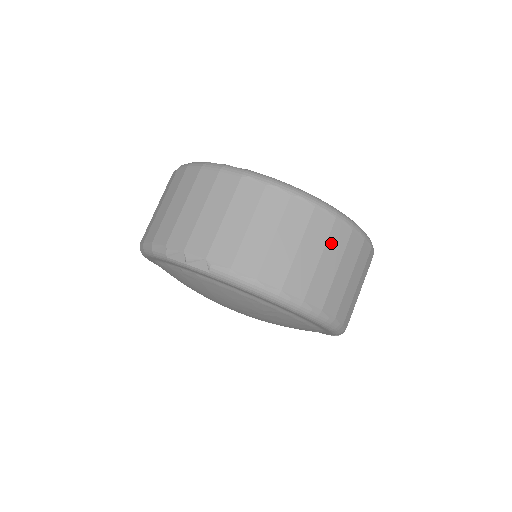
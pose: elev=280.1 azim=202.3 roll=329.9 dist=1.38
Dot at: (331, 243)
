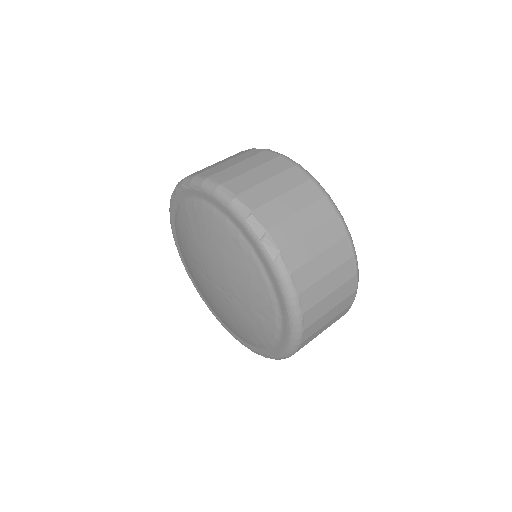
Dot at: (341, 304)
